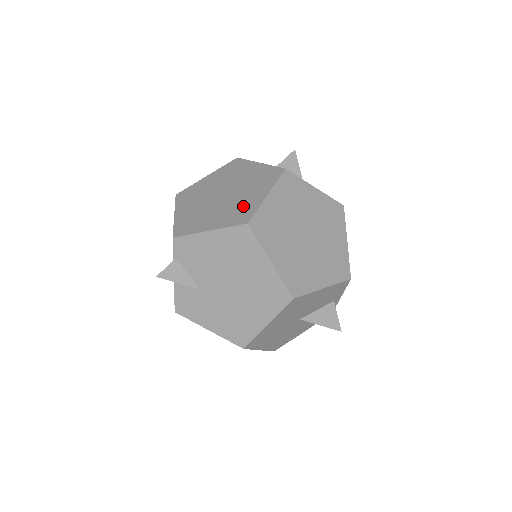
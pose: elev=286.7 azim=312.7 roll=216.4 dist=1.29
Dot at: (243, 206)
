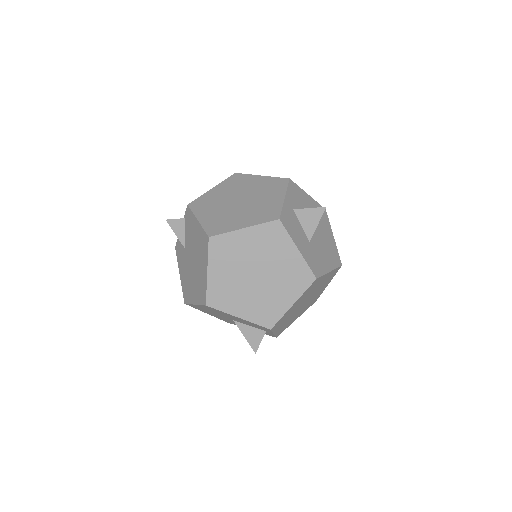
Dot at: (227, 222)
